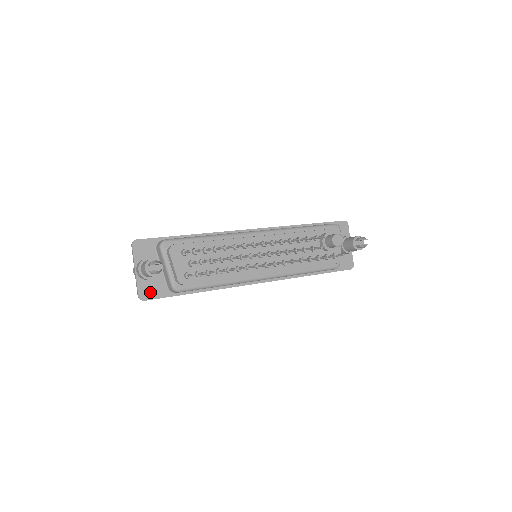
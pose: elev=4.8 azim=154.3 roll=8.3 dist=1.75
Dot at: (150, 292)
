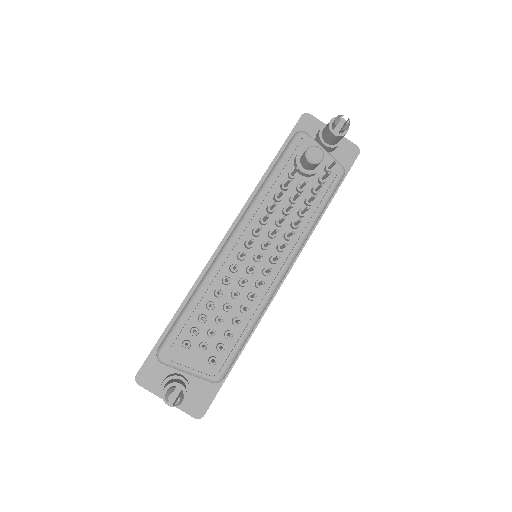
Dot at: (200, 403)
